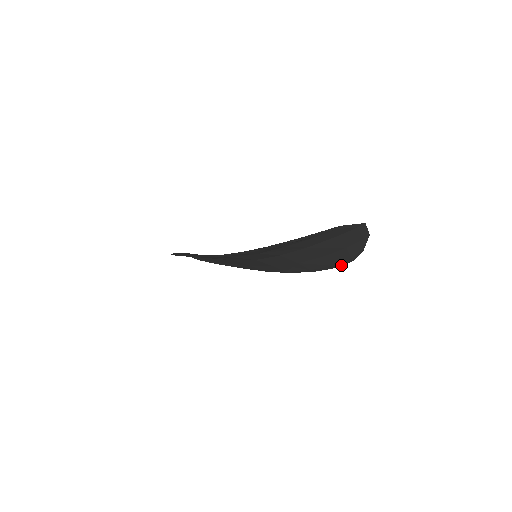
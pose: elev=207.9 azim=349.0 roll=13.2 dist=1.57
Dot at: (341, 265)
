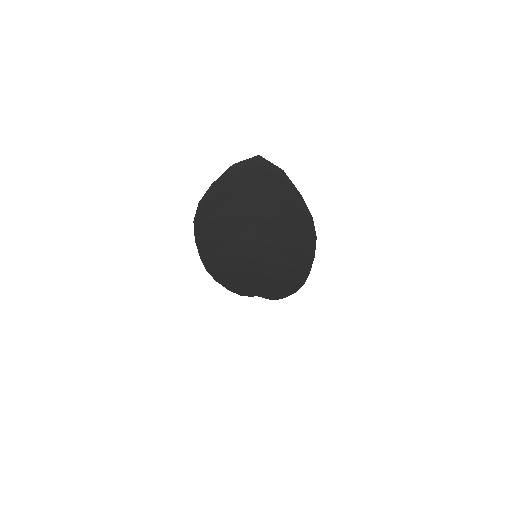
Dot at: (314, 230)
